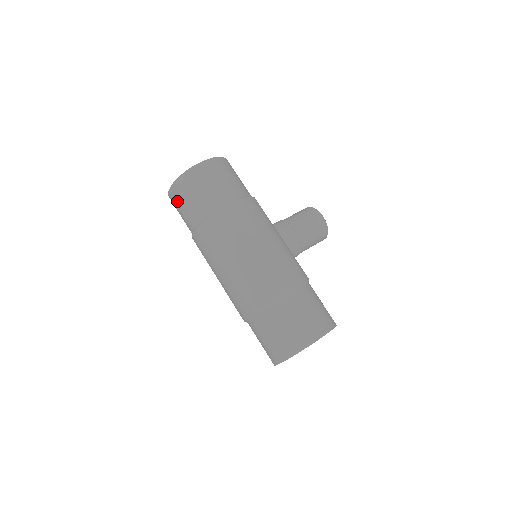
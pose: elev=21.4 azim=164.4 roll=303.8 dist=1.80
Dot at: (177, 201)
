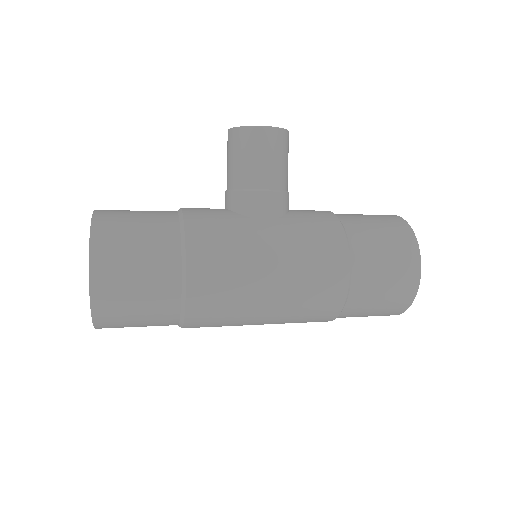
Dot at: occluded
